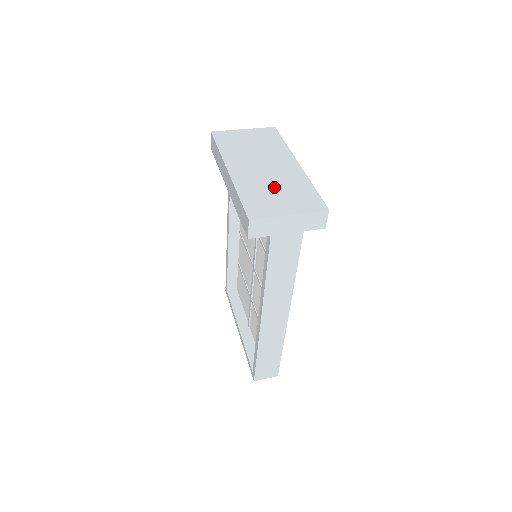
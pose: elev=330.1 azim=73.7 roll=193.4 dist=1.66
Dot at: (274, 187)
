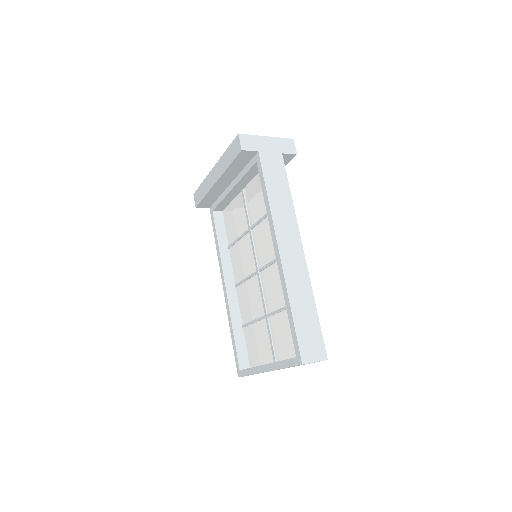
Dot at: occluded
